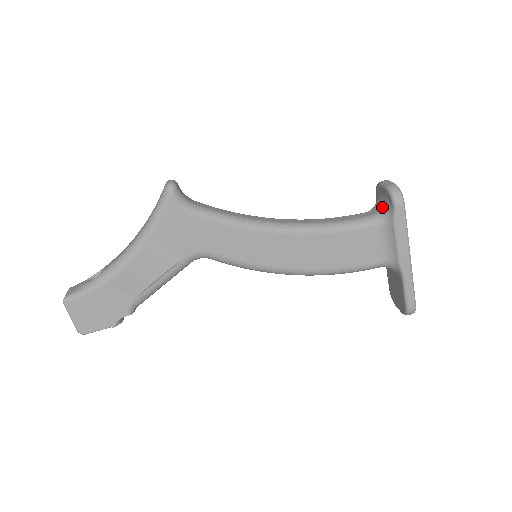
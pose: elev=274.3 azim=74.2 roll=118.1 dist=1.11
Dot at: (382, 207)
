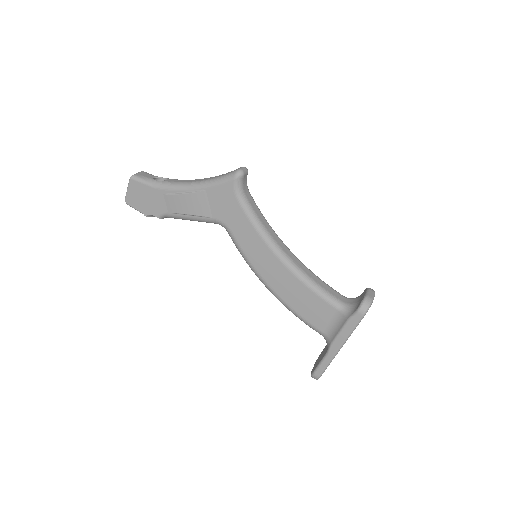
Dot at: (353, 304)
